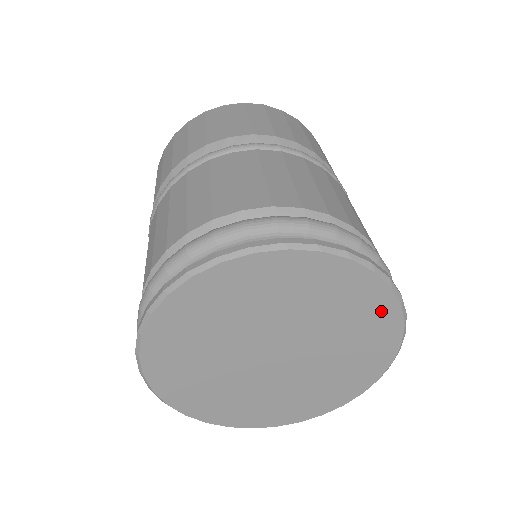
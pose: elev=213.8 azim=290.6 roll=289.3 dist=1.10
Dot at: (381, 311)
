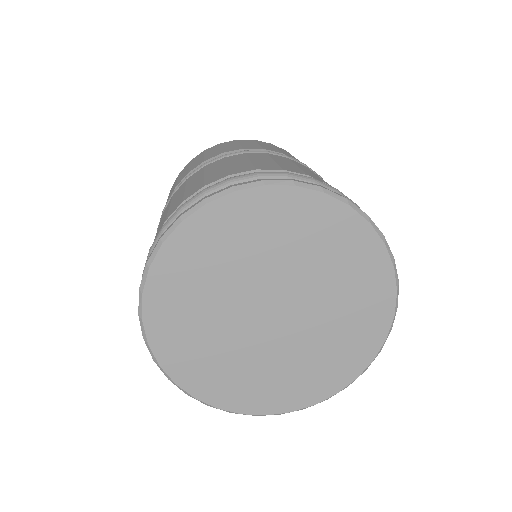
Dot at: (372, 332)
